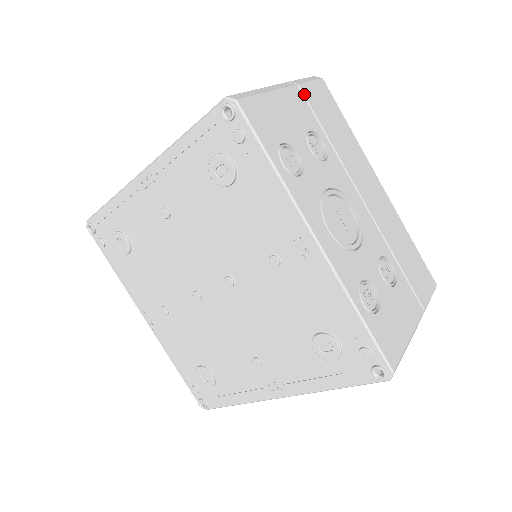
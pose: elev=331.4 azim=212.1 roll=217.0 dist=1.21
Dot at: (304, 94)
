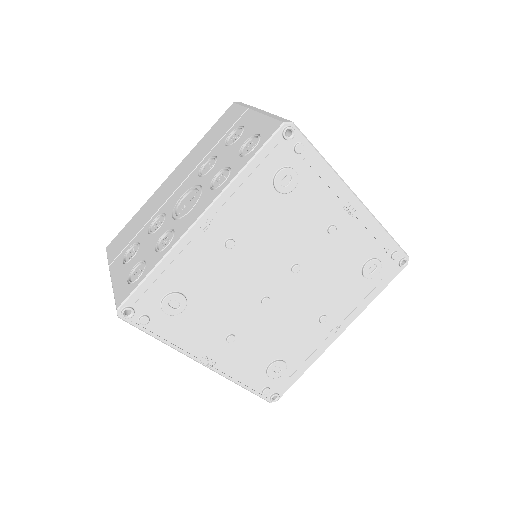
Dot at: occluded
